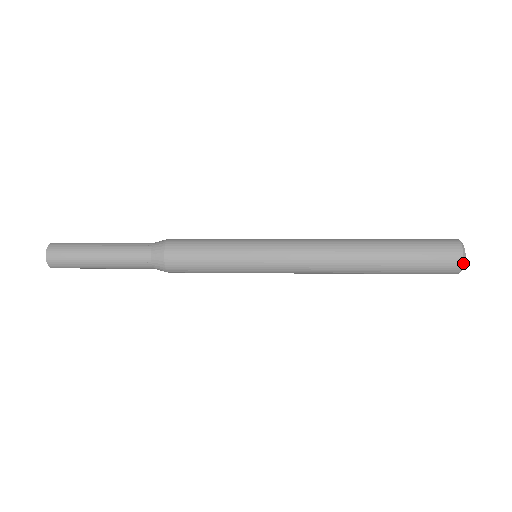
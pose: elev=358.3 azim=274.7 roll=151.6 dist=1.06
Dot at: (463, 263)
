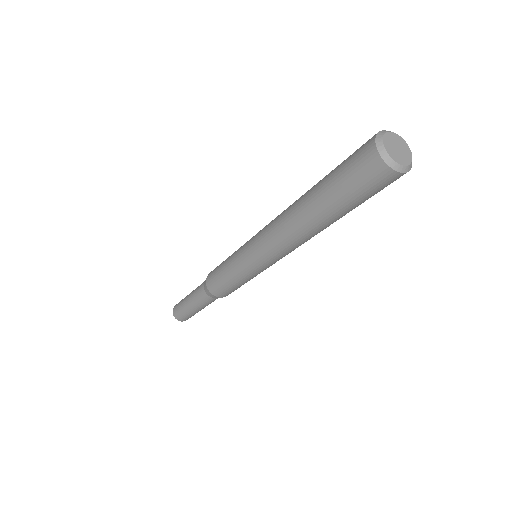
Dot at: (378, 144)
